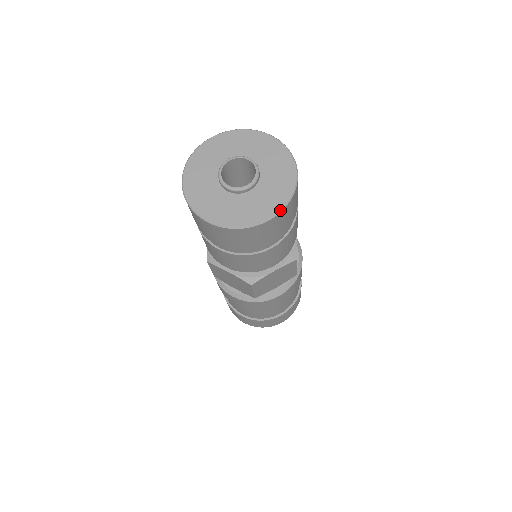
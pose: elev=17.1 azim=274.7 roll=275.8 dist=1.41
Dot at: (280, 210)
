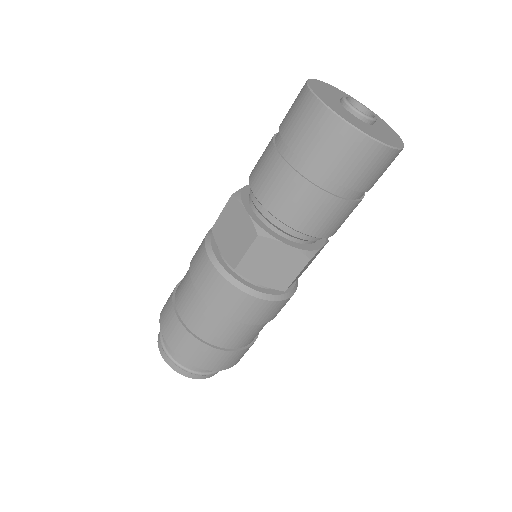
Dot at: (403, 144)
